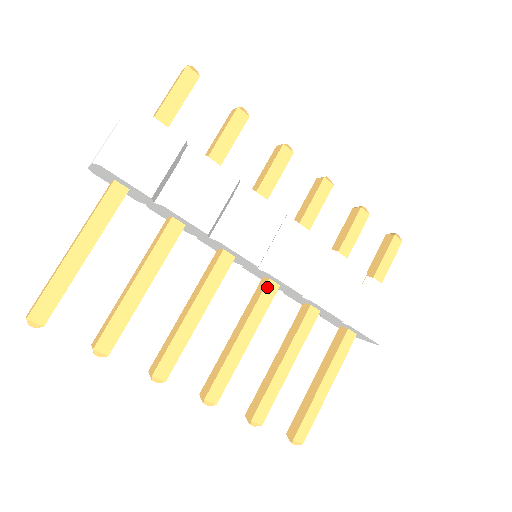
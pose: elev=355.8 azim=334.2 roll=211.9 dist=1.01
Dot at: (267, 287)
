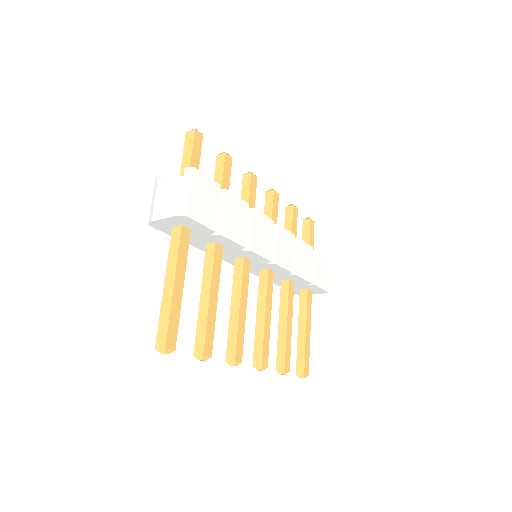
Dot at: (269, 275)
